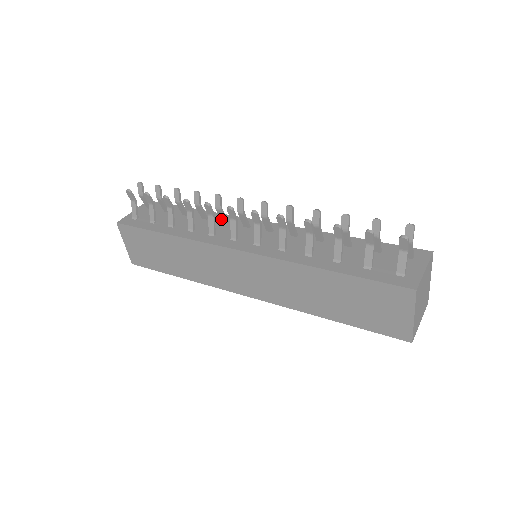
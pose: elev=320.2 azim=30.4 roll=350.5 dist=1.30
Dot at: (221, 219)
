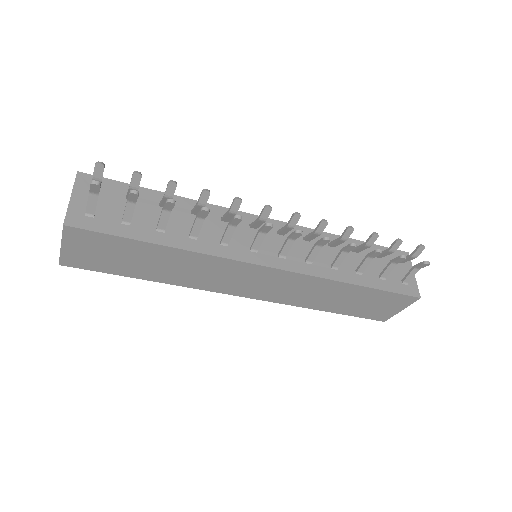
Dot at: (224, 219)
